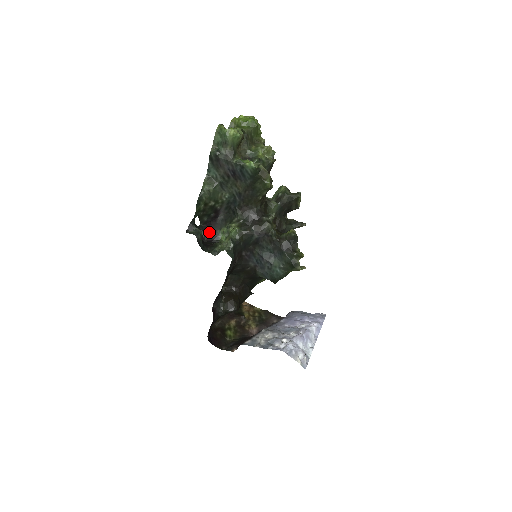
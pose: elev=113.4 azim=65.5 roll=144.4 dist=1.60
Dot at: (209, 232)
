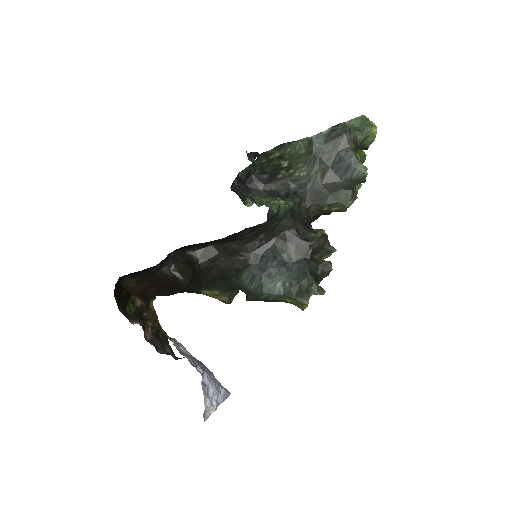
Dot at: (242, 187)
